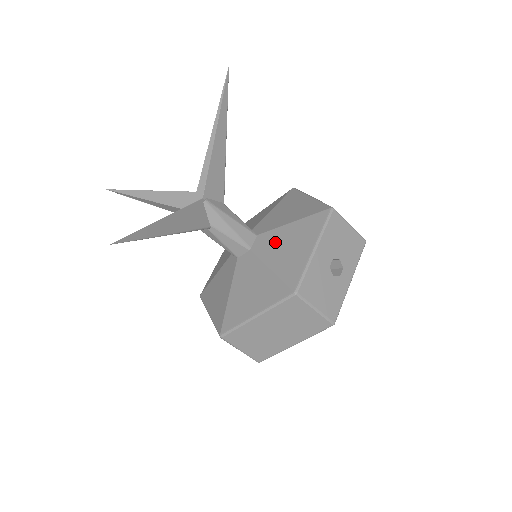
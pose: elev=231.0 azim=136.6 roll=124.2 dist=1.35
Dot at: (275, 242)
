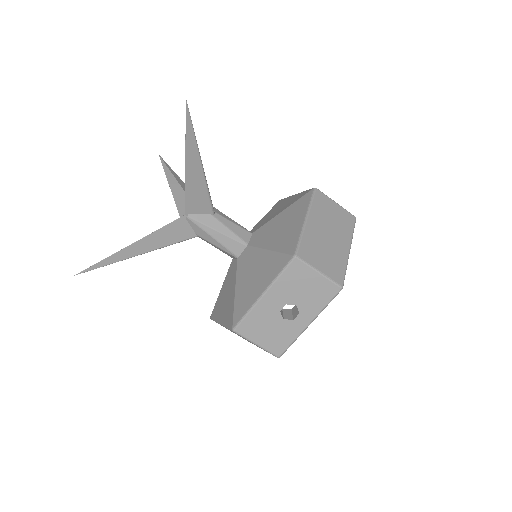
Dot at: (250, 264)
